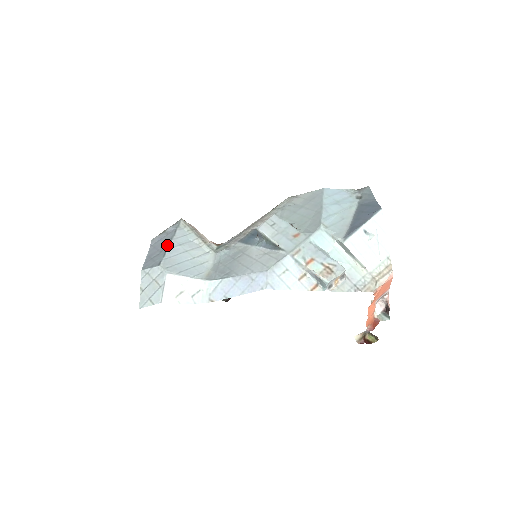
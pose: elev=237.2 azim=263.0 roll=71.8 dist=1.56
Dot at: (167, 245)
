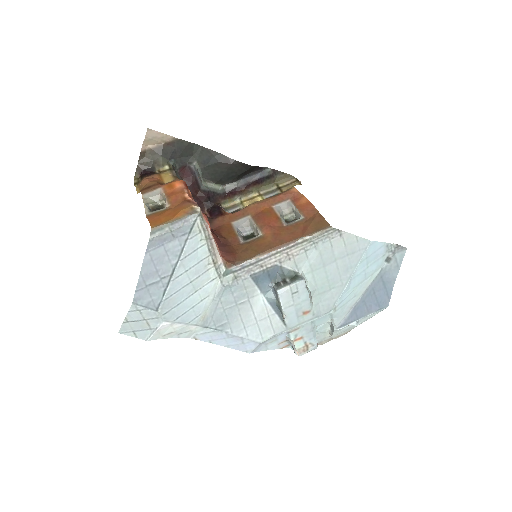
Dot at: (171, 271)
